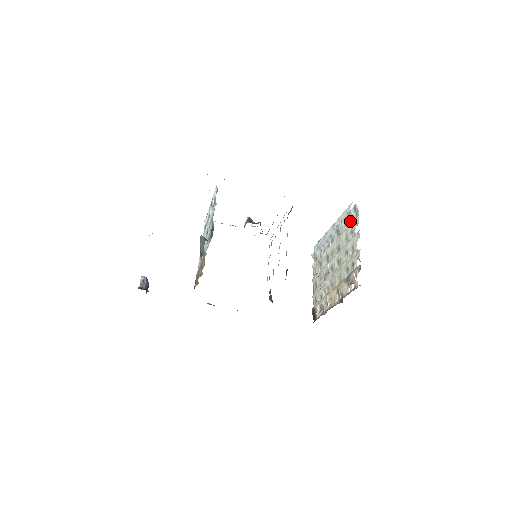
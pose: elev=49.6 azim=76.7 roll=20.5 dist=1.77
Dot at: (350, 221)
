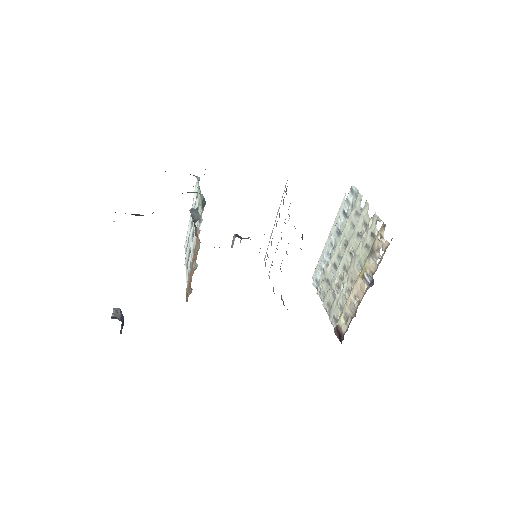
Dot at: (350, 208)
